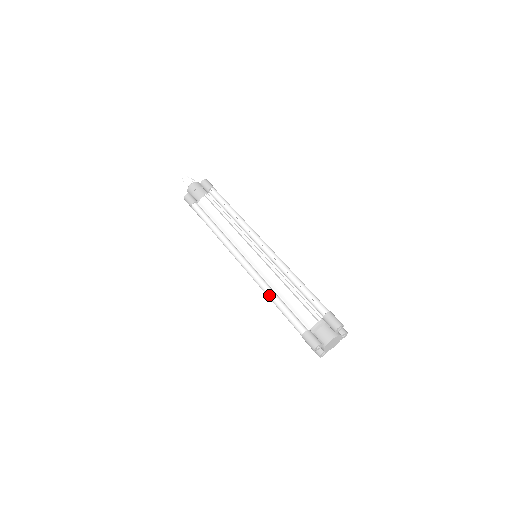
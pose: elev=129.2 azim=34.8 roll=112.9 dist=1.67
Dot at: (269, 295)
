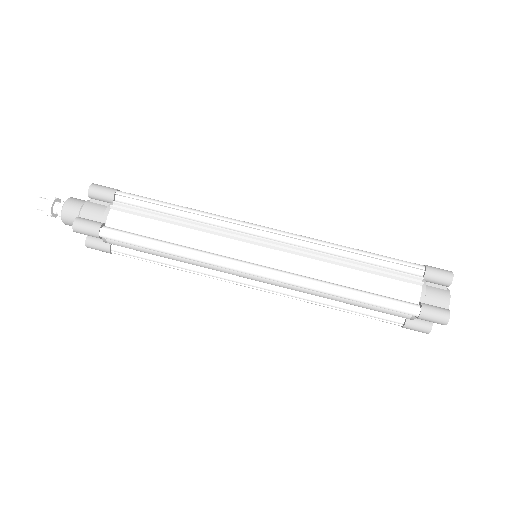
Dot at: (335, 291)
